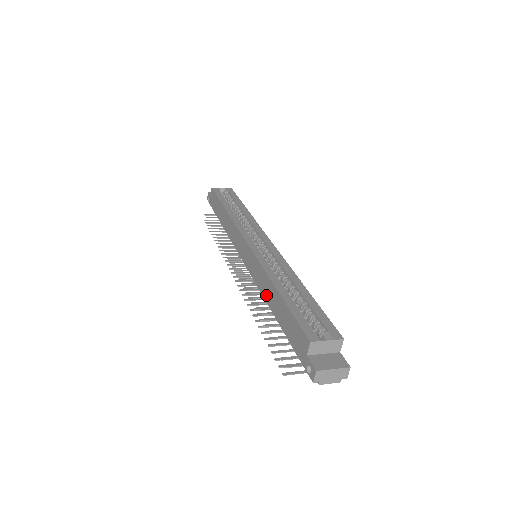
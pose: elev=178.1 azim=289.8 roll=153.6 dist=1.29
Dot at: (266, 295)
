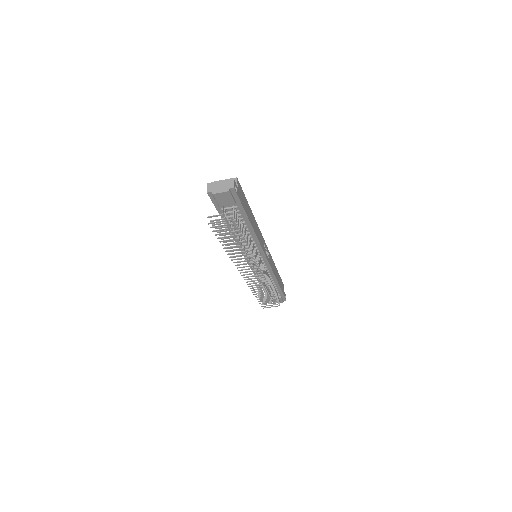
Dot at: occluded
